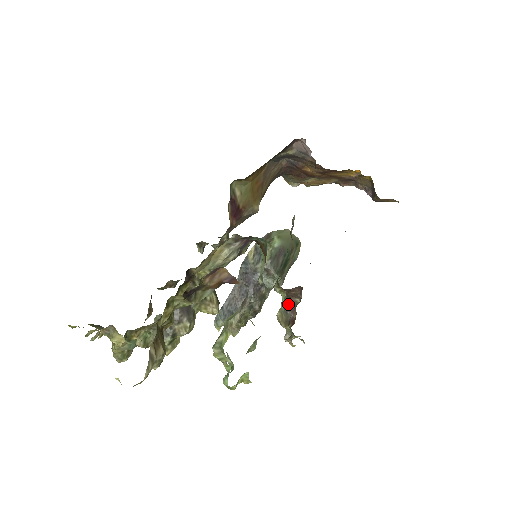
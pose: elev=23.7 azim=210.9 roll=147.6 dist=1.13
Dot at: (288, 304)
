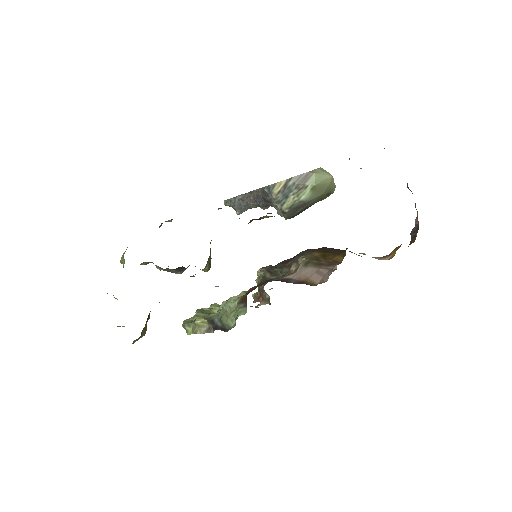
Dot at: (262, 289)
